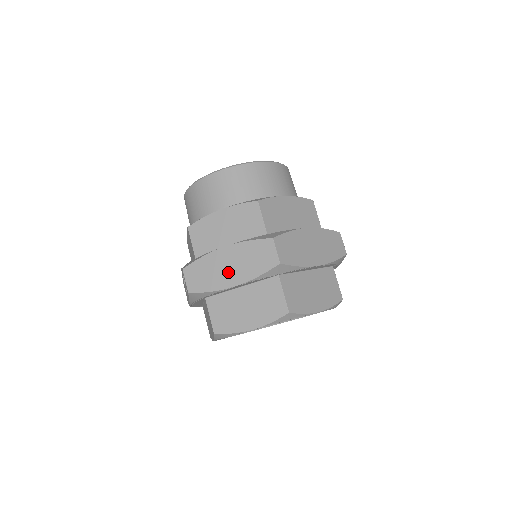
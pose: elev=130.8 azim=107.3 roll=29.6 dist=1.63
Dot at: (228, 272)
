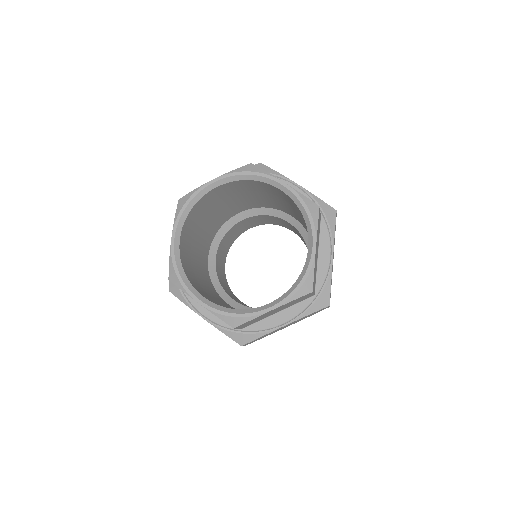
Dot at: occluded
